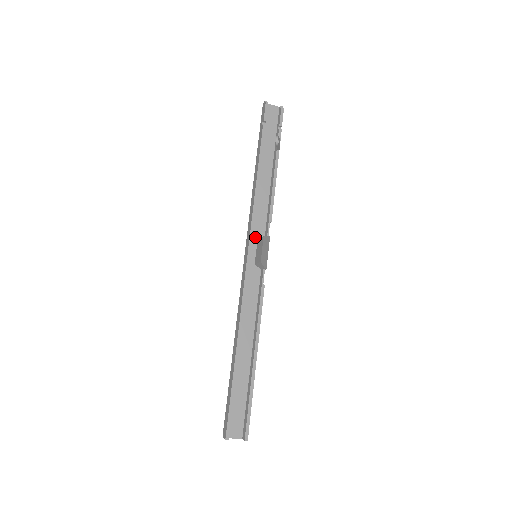
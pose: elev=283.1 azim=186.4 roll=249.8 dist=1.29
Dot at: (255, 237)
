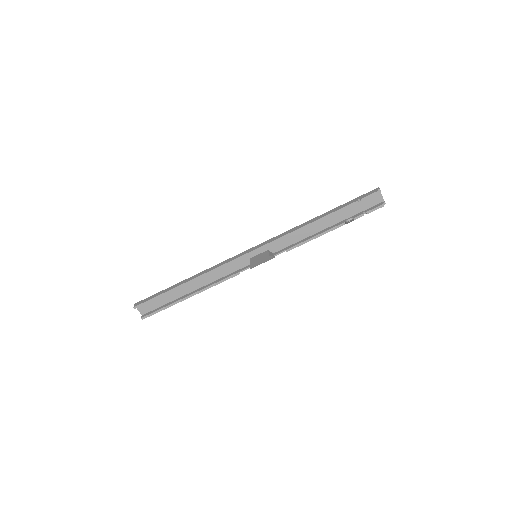
Dot at: (269, 247)
